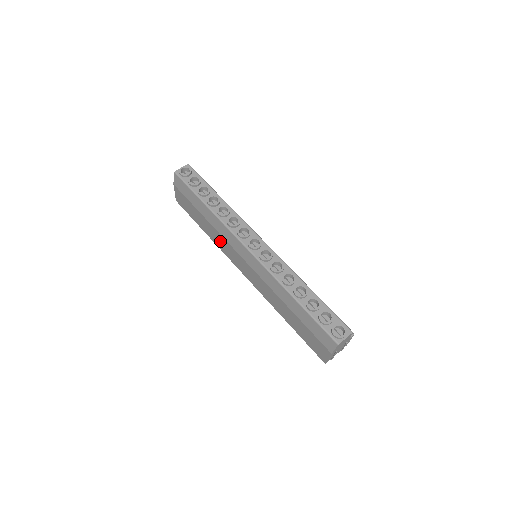
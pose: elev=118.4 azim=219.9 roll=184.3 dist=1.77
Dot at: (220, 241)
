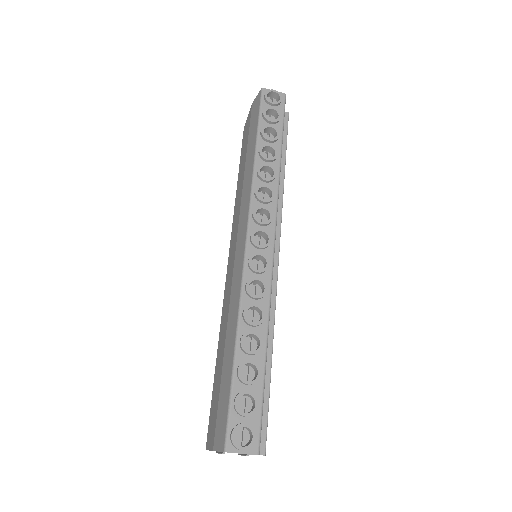
Dot at: (238, 205)
